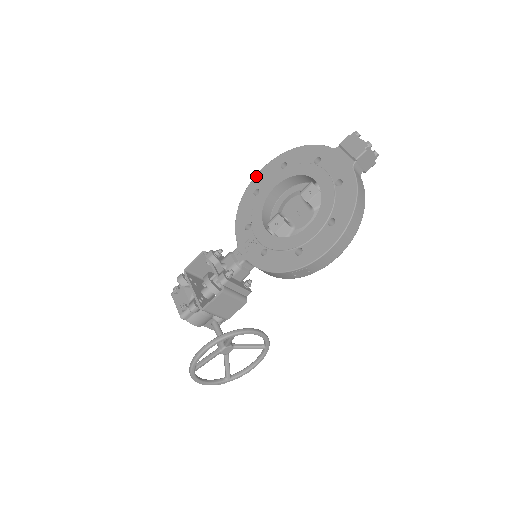
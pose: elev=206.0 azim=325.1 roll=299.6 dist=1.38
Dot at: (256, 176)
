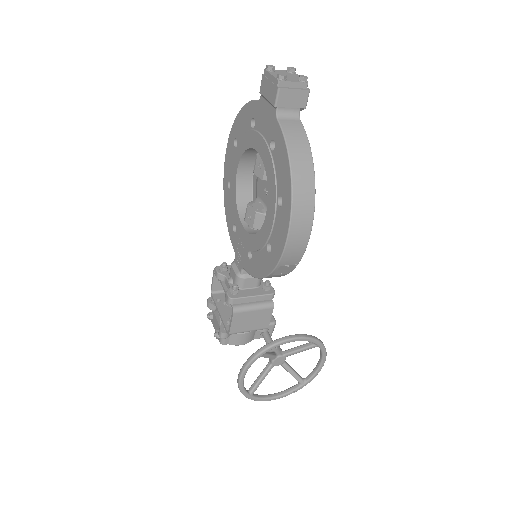
Dot at: (224, 165)
